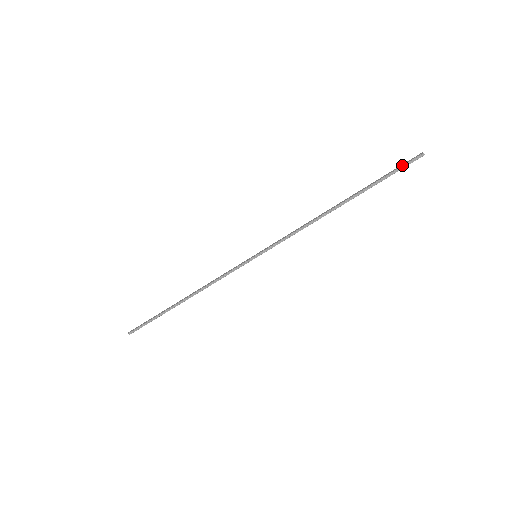
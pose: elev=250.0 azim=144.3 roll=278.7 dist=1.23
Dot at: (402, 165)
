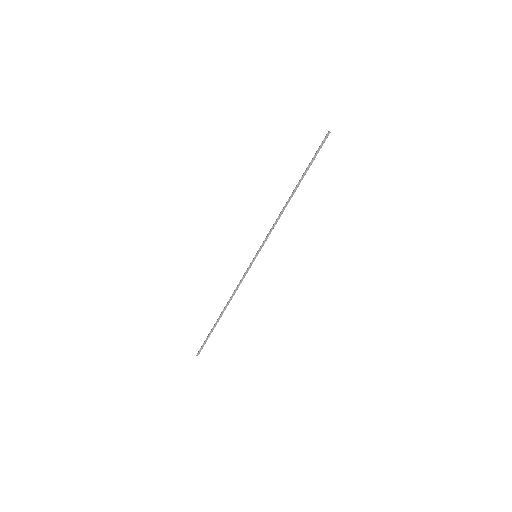
Dot at: (319, 146)
